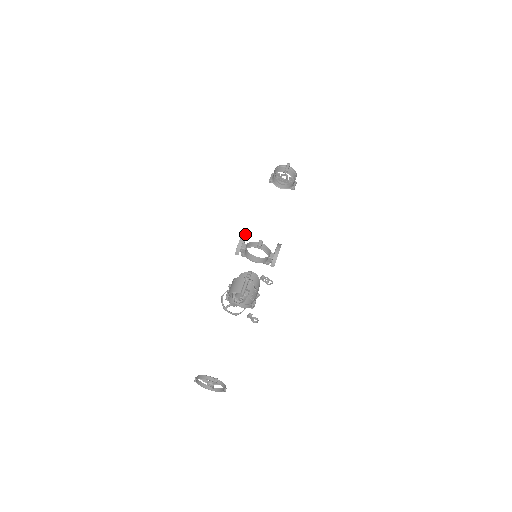
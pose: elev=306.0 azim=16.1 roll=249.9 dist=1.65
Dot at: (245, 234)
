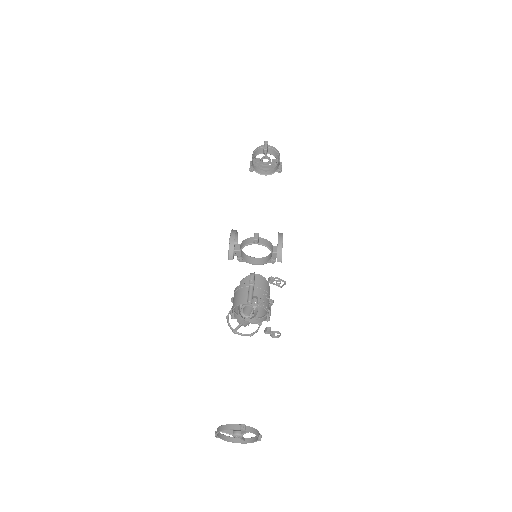
Dot at: (235, 232)
